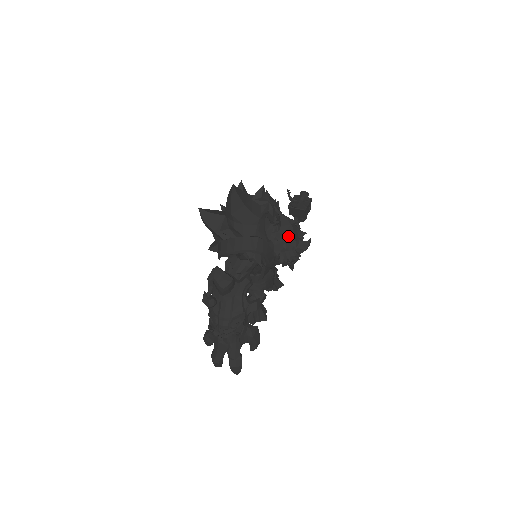
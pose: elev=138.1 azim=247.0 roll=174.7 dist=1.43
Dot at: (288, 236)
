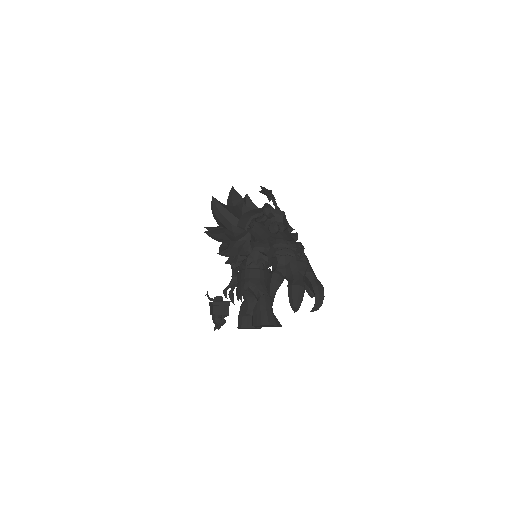
Dot at: (286, 222)
